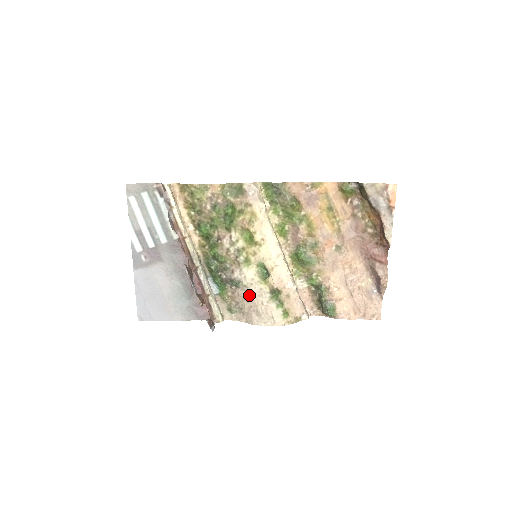
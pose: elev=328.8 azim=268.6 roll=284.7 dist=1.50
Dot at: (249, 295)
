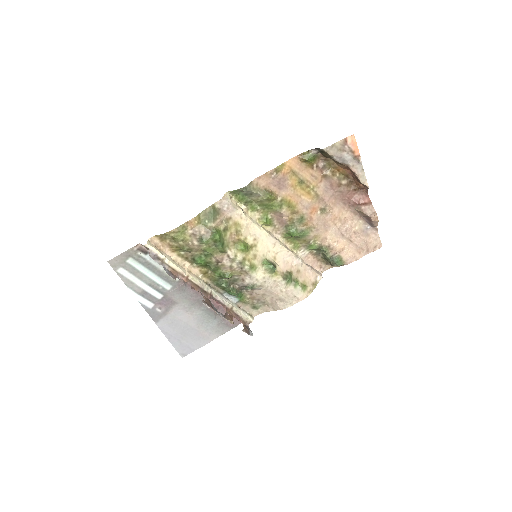
Dot at: (267, 291)
